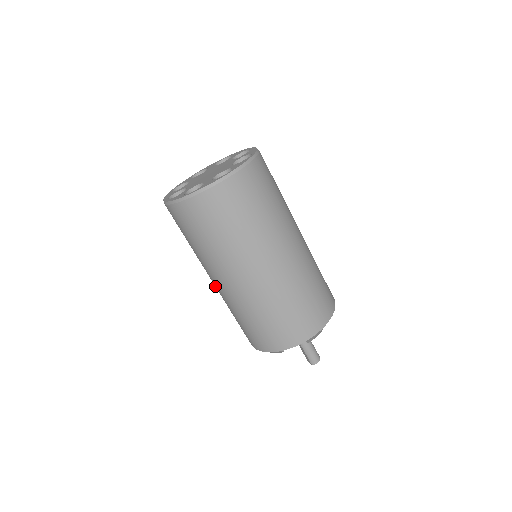
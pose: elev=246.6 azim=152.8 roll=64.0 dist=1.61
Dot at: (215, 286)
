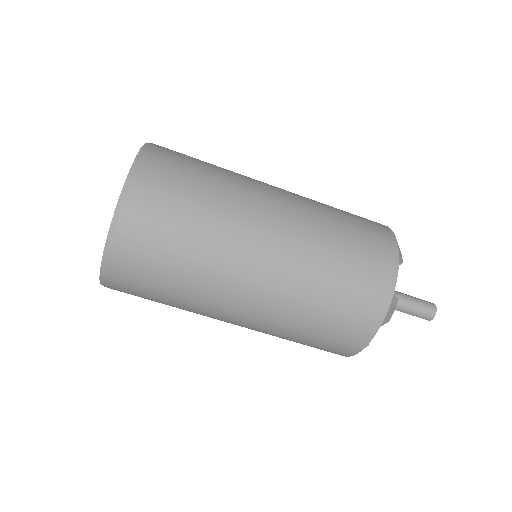
Dot at: occluded
